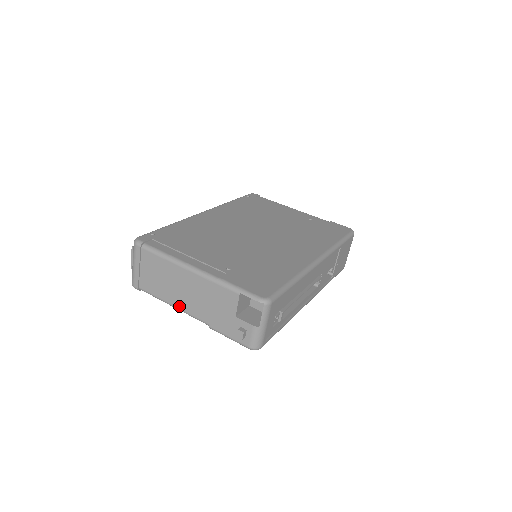
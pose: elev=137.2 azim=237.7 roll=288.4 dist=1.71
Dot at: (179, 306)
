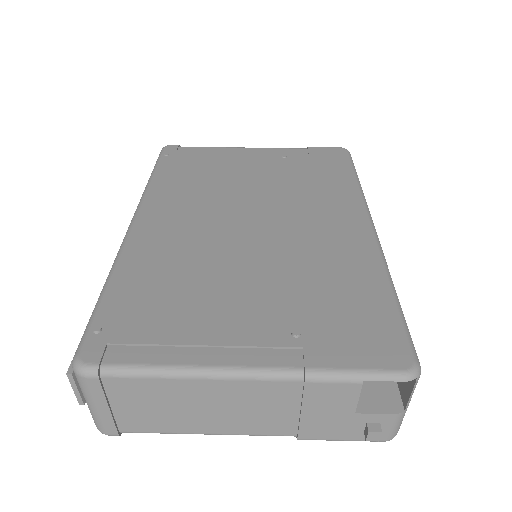
Dot at: (222, 431)
